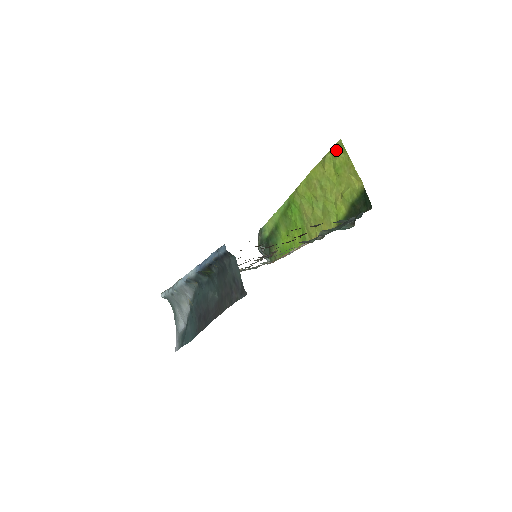
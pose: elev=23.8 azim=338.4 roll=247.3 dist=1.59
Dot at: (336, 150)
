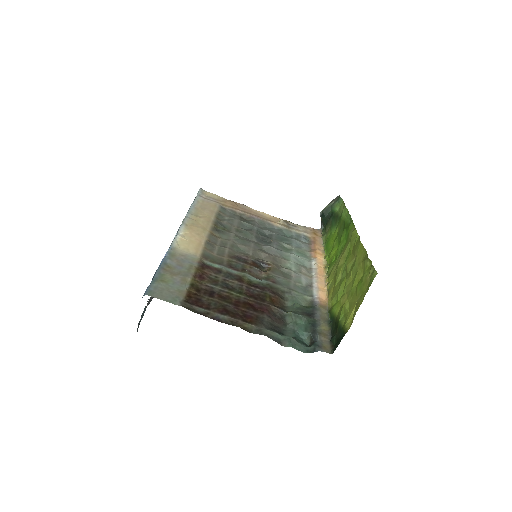
Dot at: (370, 272)
